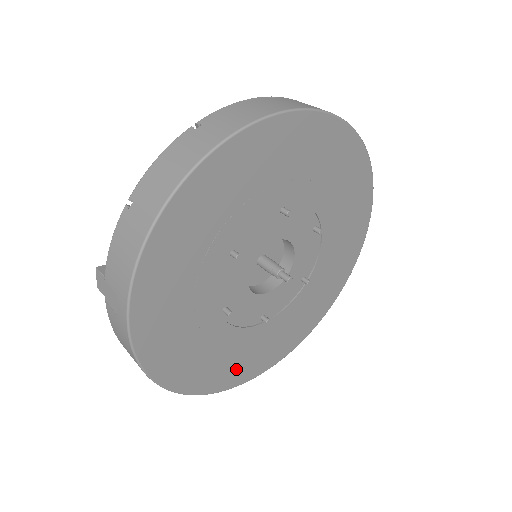
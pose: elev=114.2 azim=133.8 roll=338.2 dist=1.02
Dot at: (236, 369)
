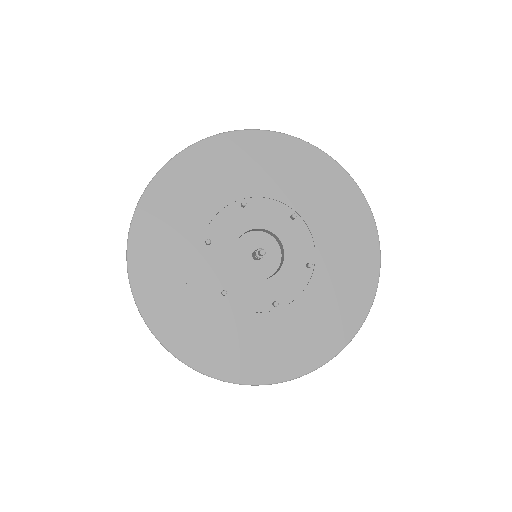
Dot at: (268, 360)
